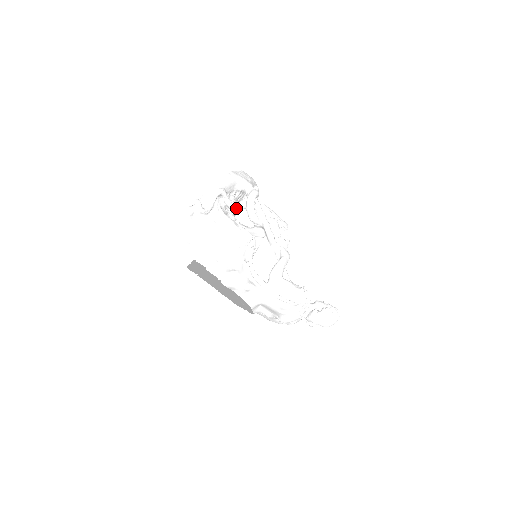
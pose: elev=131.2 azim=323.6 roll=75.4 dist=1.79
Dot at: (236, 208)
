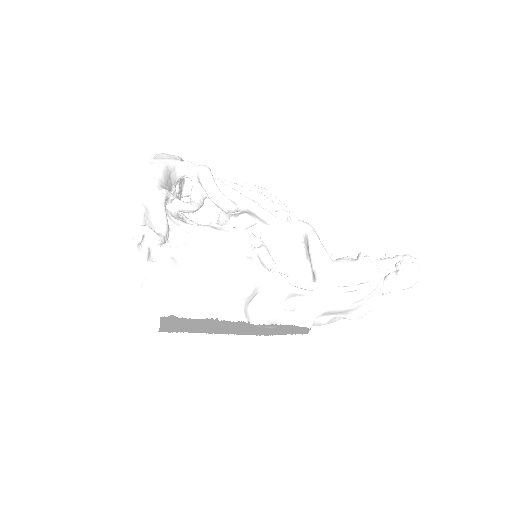
Dot at: (196, 206)
